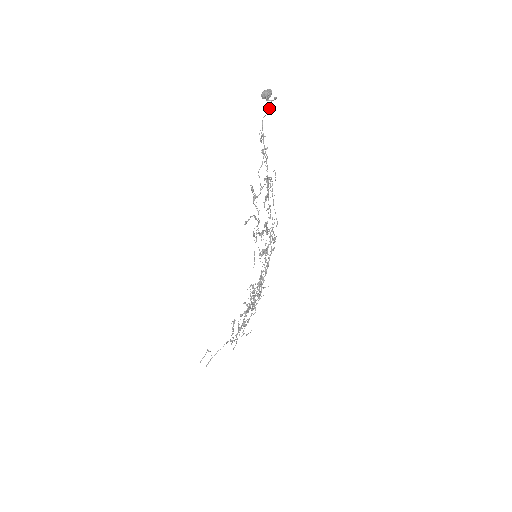
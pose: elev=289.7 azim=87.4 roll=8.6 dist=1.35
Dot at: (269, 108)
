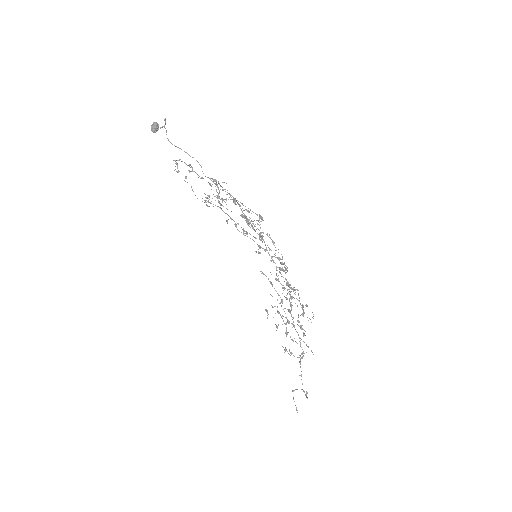
Dot at: (166, 134)
